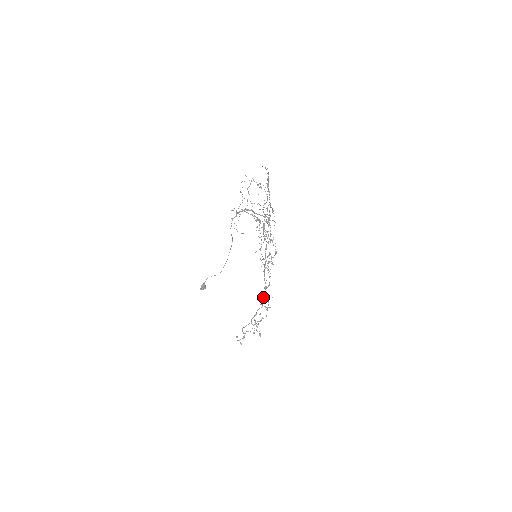
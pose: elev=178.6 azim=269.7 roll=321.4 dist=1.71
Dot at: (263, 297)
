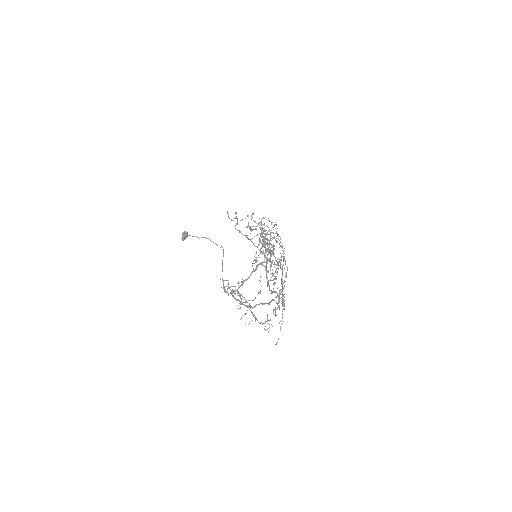
Dot at: occluded
